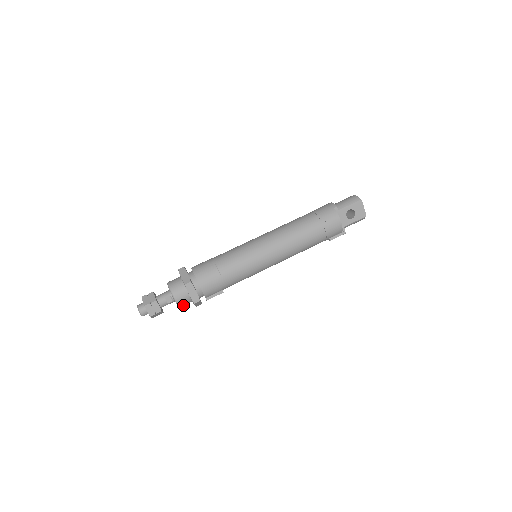
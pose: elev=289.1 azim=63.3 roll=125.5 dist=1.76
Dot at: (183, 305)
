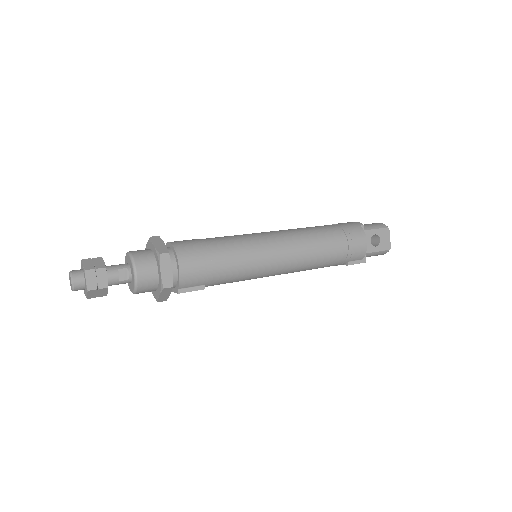
Dot at: (142, 290)
